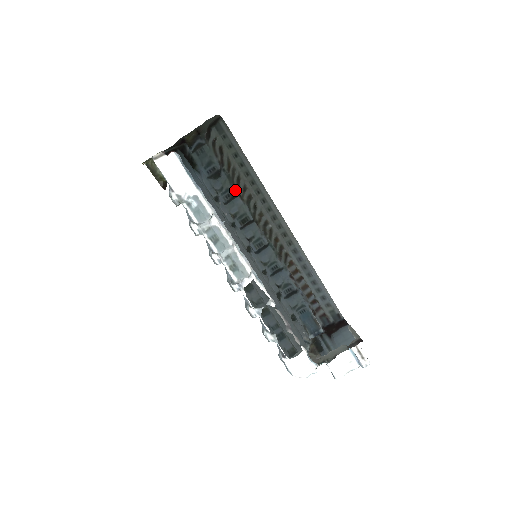
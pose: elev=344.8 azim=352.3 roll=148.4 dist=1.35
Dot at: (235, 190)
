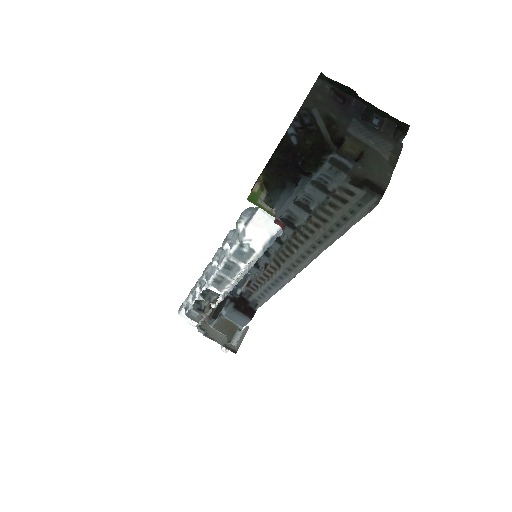
Dot at: (315, 207)
